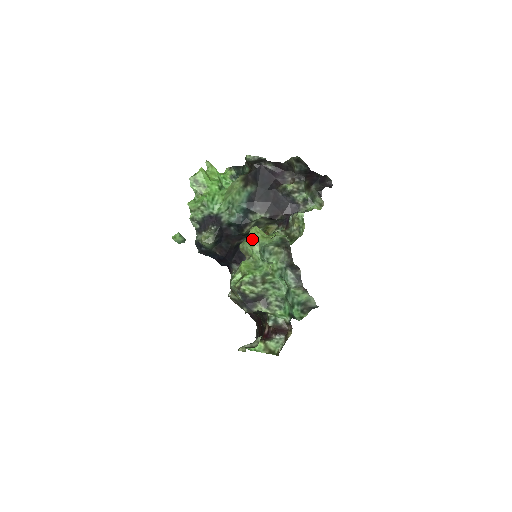
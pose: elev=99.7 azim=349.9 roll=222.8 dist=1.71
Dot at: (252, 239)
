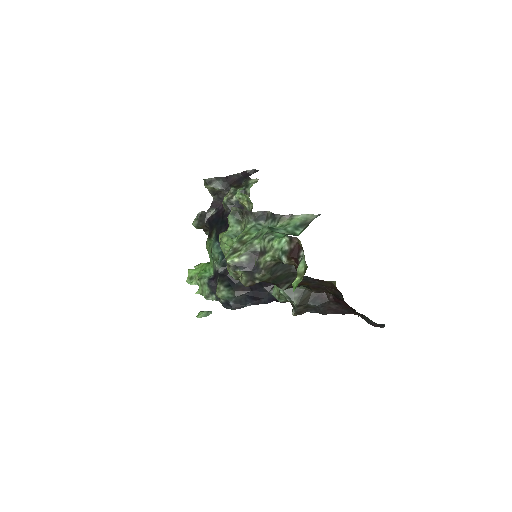
Dot at: occluded
